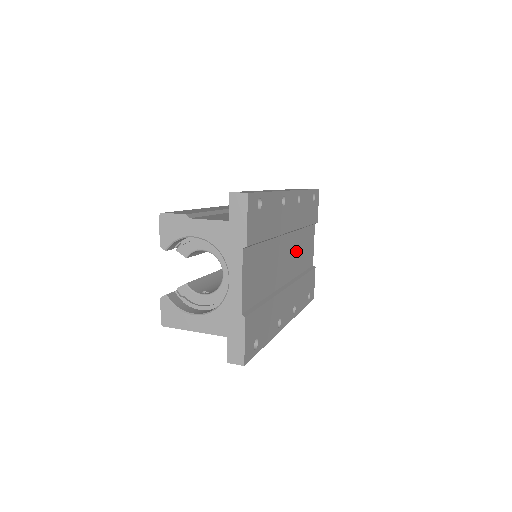
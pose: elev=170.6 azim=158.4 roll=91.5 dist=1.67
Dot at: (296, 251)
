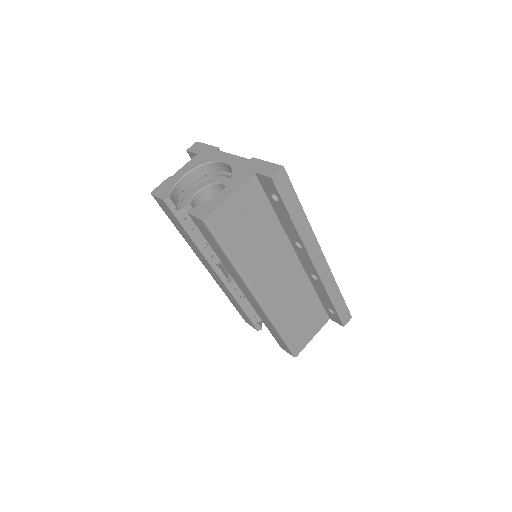
Dot at: occluded
